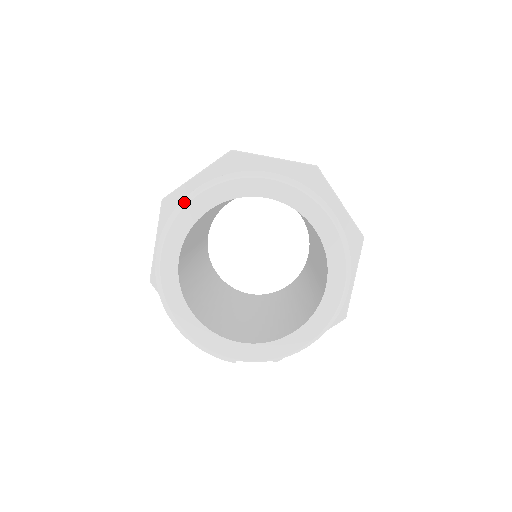
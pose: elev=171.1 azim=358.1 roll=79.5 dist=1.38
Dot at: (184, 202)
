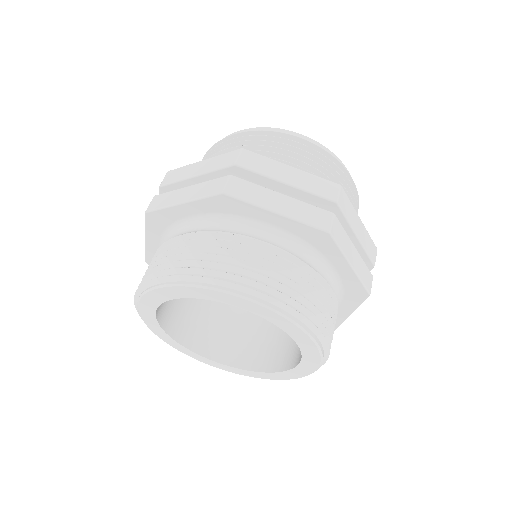
Dot at: (229, 285)
